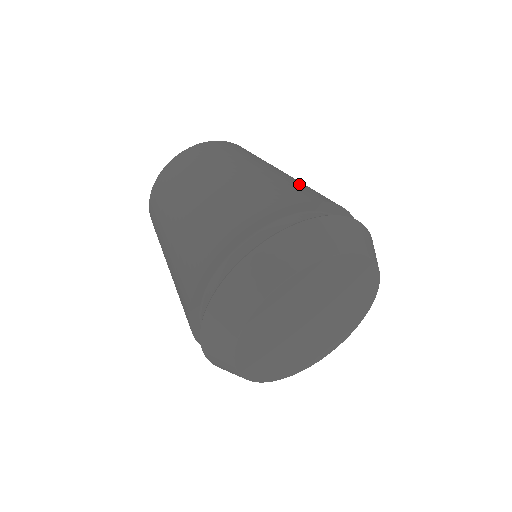
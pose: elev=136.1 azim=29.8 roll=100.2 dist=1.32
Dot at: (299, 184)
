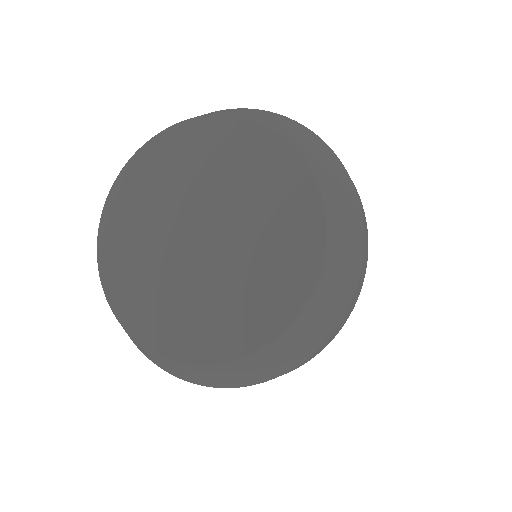
Dot at: occluded
